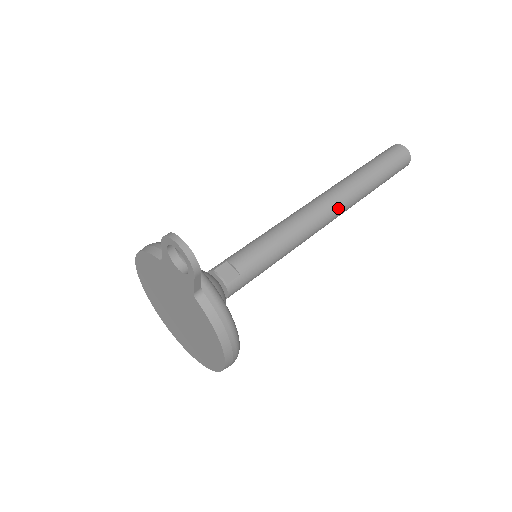
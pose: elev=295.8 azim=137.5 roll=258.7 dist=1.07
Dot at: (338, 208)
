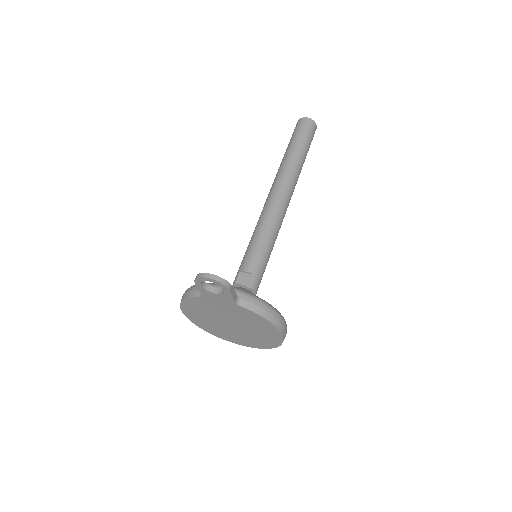
Dot at: (289, 189)
